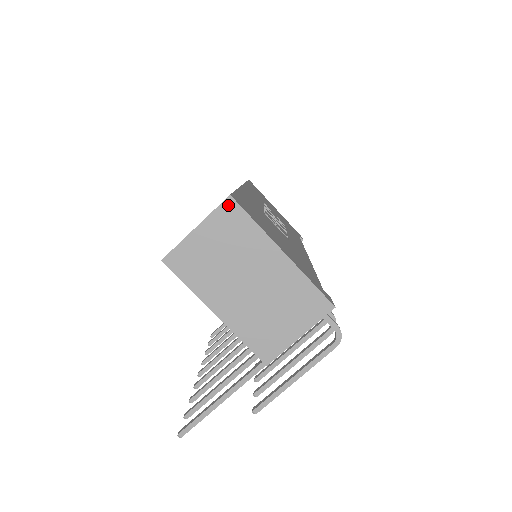
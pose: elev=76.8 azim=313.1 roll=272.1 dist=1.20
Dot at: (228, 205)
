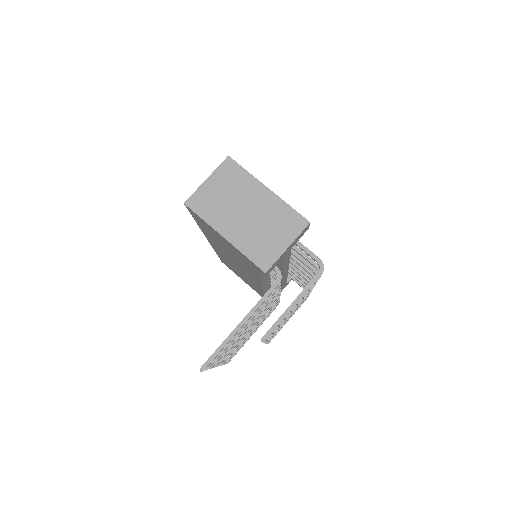
Dot at: (227, 162)
